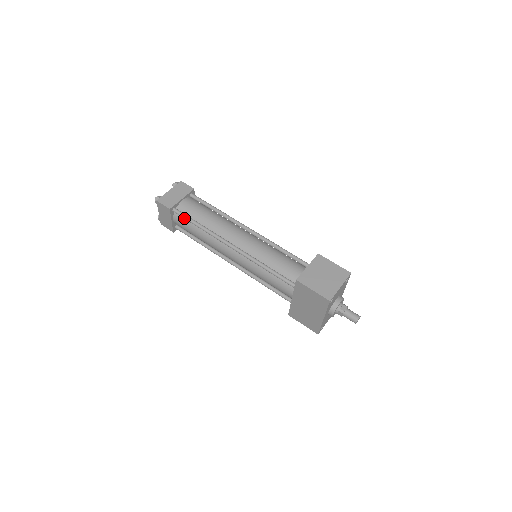
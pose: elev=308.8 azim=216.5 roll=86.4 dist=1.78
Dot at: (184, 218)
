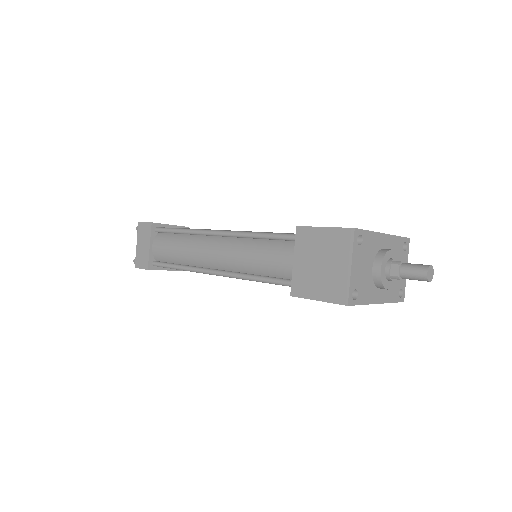
Dot at: occluded
